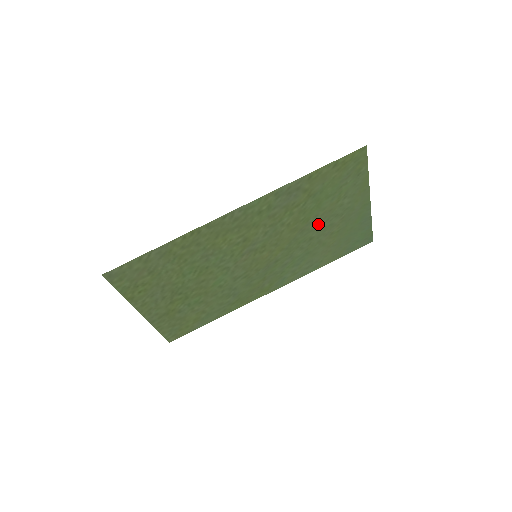
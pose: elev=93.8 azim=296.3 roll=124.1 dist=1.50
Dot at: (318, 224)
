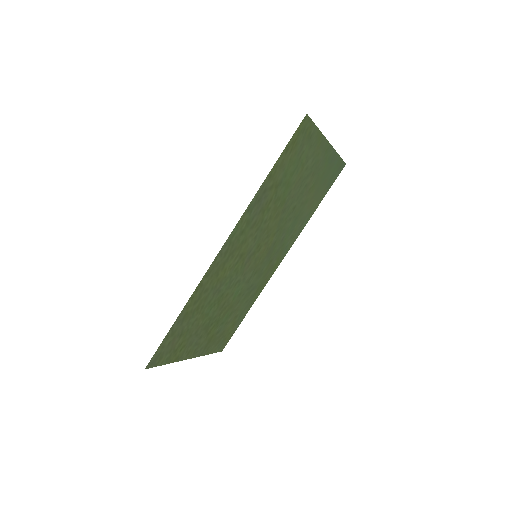
Dot at: (294, 195)
